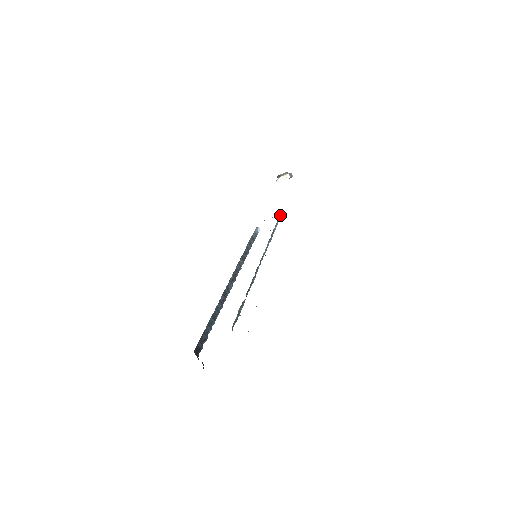
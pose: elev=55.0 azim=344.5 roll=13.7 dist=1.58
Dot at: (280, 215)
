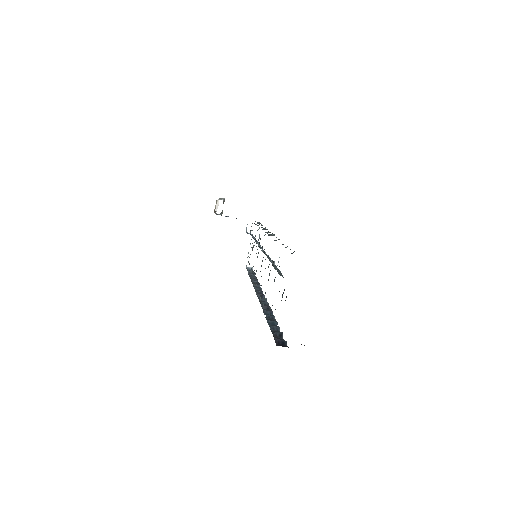
Dot at: occluded
